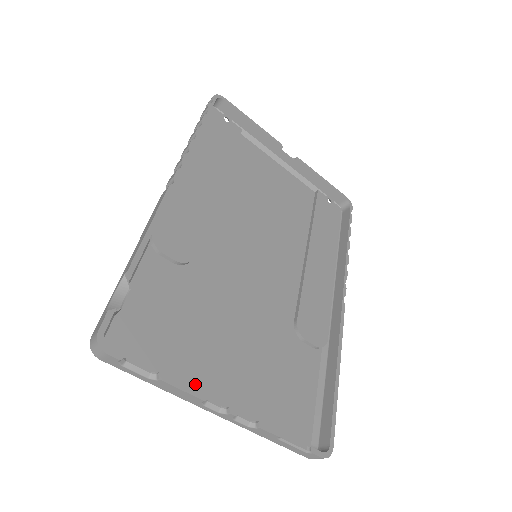
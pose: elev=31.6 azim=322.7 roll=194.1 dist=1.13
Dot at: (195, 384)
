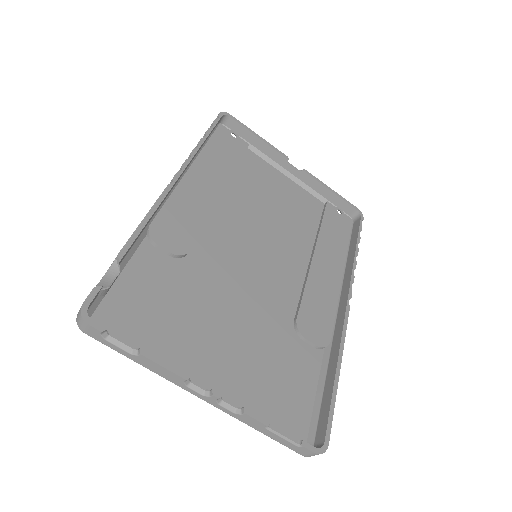
Dot at: (181, 367)
